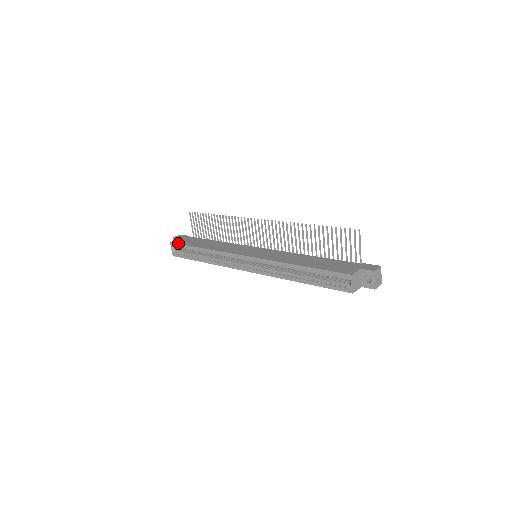
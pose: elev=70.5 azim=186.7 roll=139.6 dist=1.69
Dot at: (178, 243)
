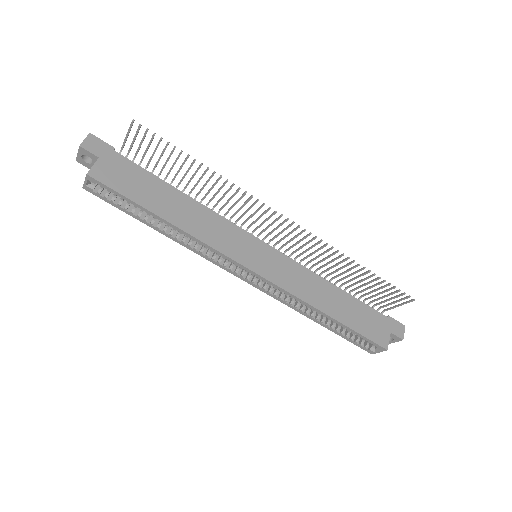
Dot at: (108, 185)
